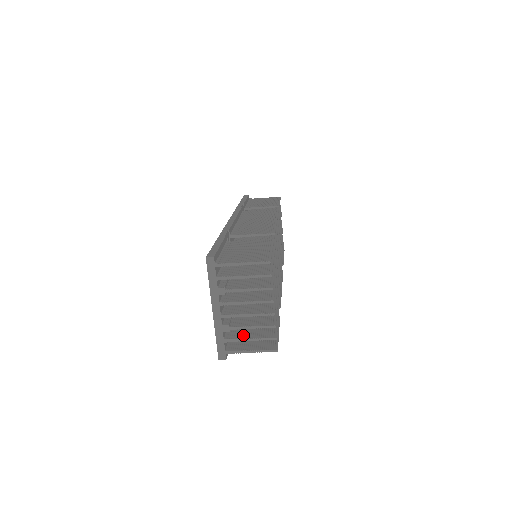
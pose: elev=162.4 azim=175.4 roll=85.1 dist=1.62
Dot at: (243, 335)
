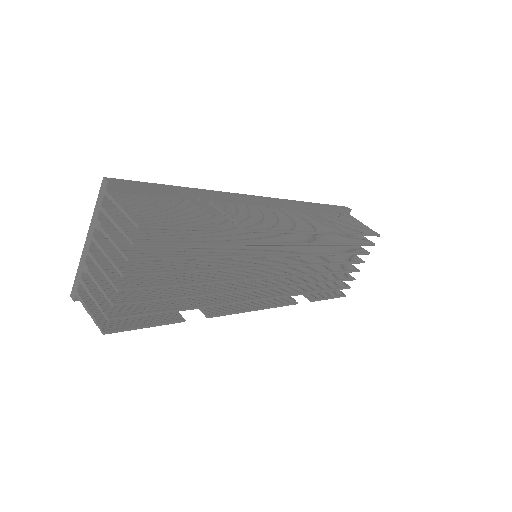
Dot at: (98, 290)
